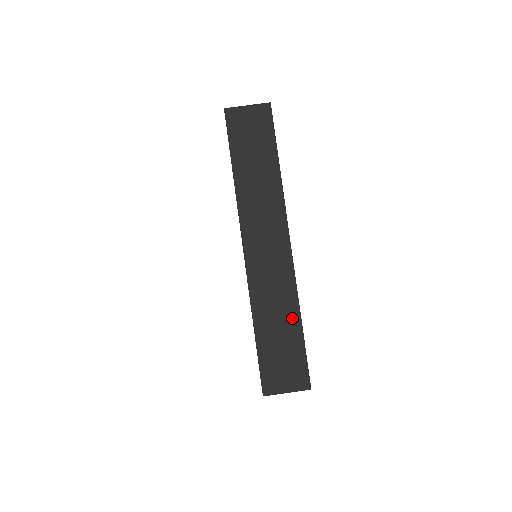
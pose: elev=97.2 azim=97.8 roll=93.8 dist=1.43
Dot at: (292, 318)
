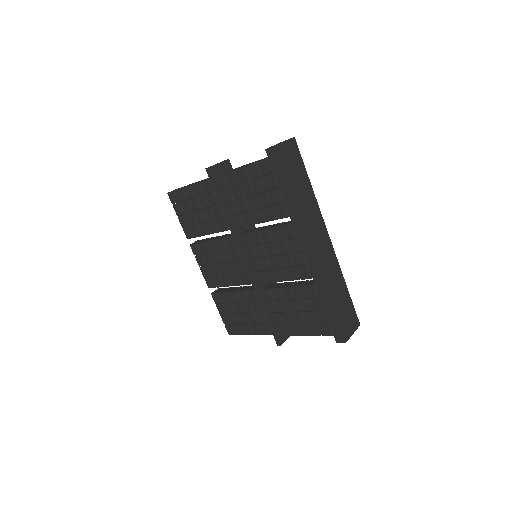
Dot at: (343, 285)
